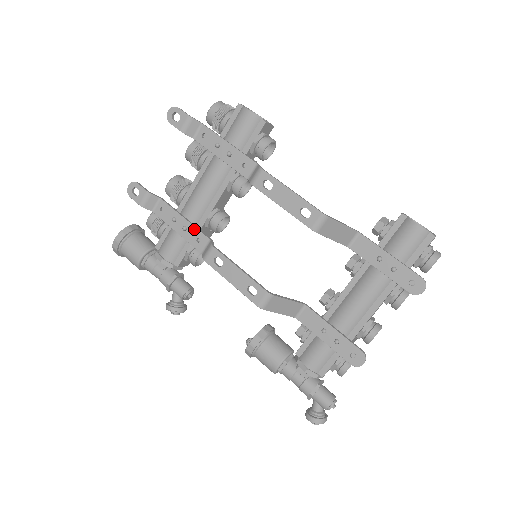
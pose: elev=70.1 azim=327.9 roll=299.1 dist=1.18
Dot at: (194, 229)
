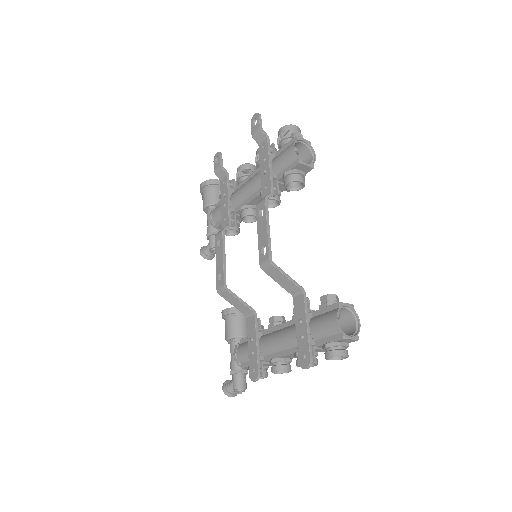
Dot at: (227, 210)
